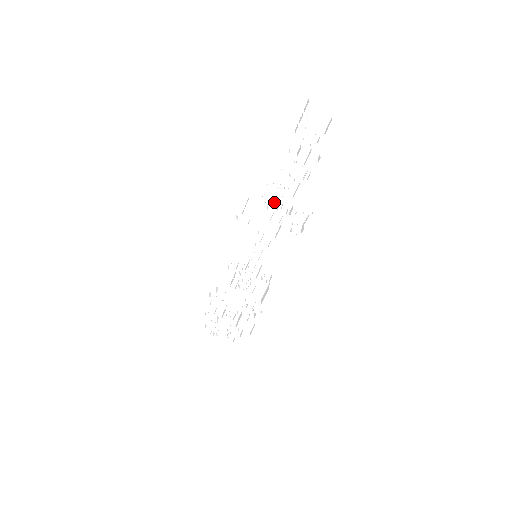
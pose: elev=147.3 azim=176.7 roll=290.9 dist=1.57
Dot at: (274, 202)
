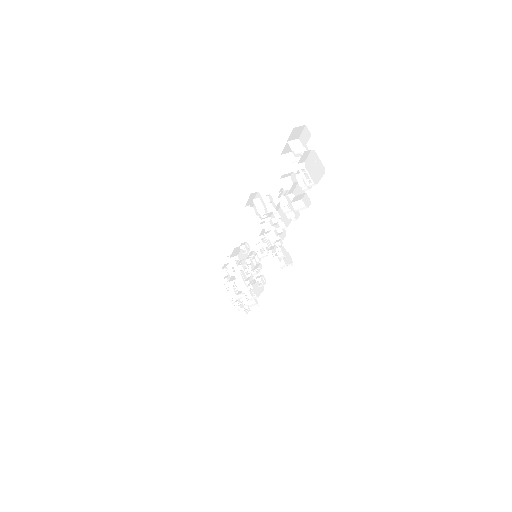
Dot at: (271, 219)
